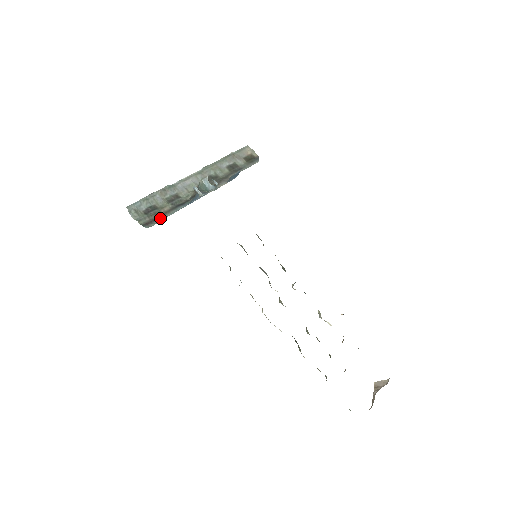
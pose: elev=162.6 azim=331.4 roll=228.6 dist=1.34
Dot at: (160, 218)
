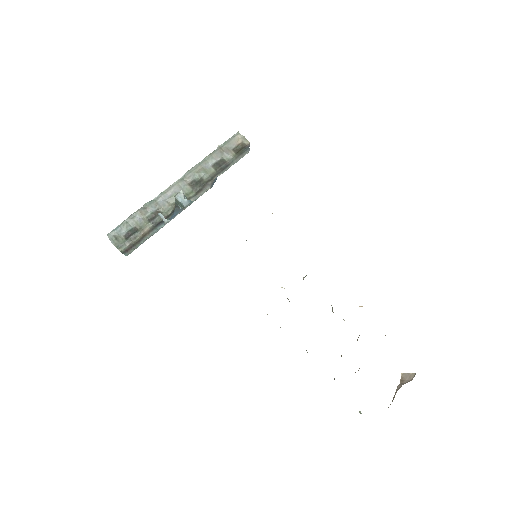
Dot at: (140, 242)
